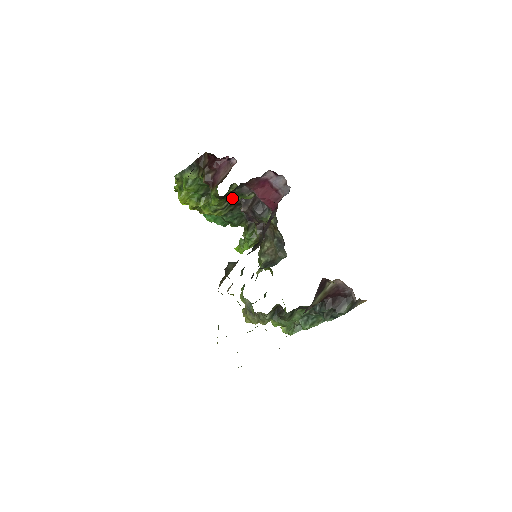
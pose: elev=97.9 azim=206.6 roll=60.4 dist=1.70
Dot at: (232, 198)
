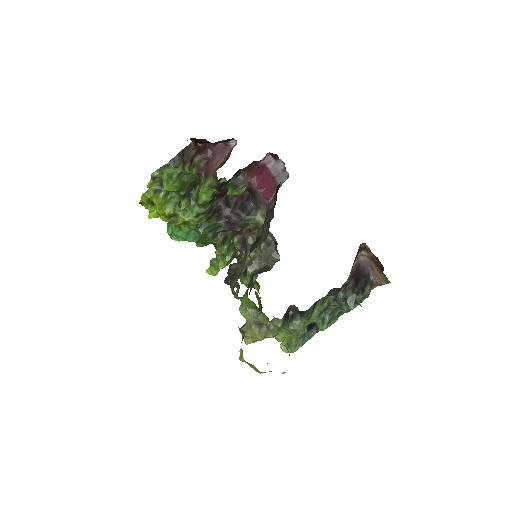
Dot at: (213, 201)
